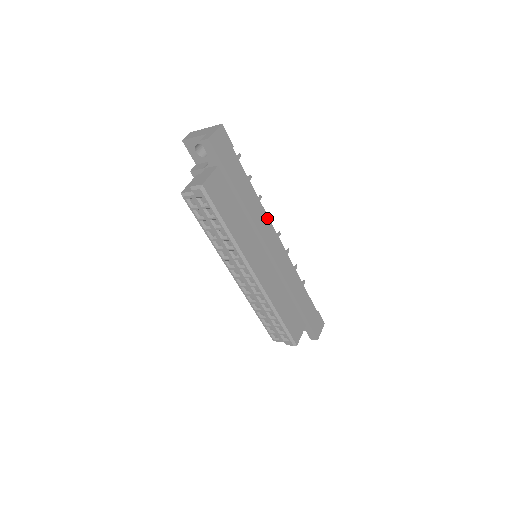
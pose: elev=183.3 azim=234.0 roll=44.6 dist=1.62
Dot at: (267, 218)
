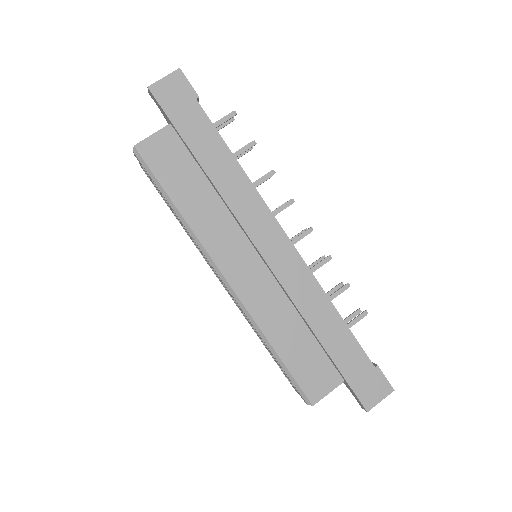
Dot at: (260, 200)
